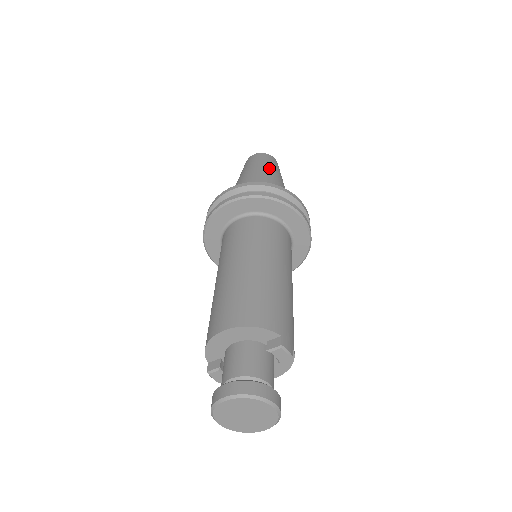
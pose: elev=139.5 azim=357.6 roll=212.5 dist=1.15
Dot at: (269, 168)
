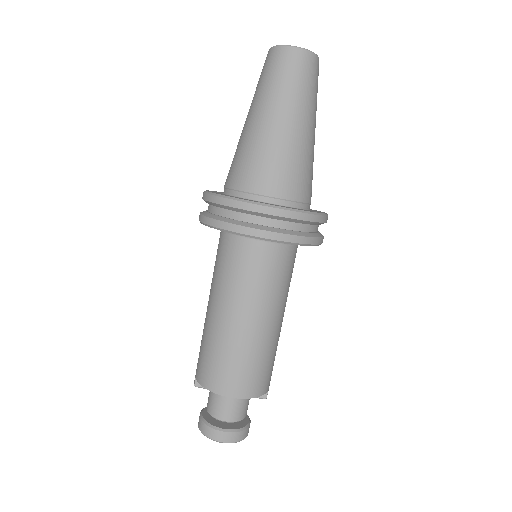
Dot at: (312, 115)
